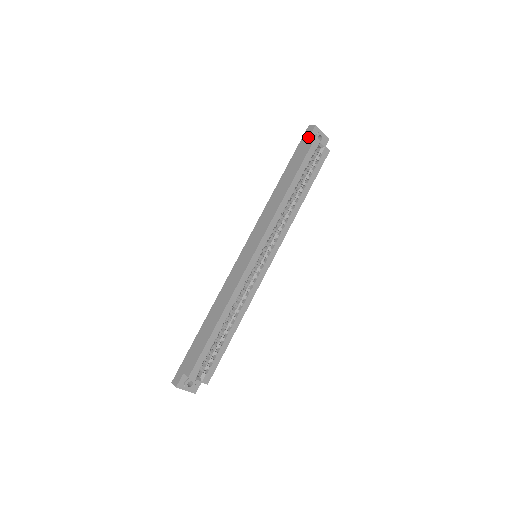
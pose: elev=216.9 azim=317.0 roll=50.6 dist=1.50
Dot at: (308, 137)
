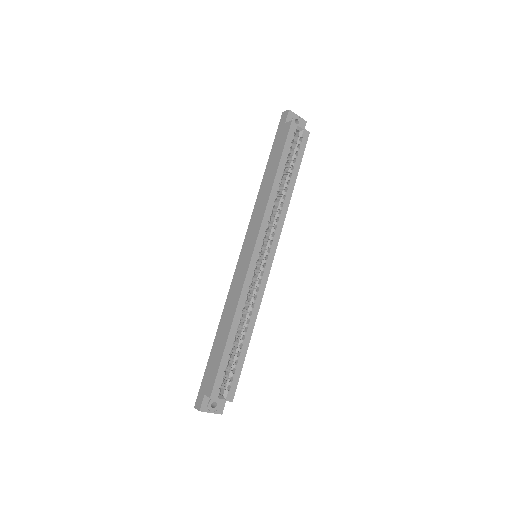
Dot at: (284, 123)
